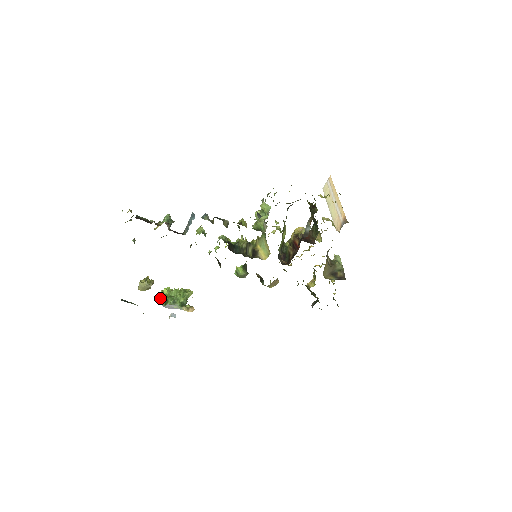
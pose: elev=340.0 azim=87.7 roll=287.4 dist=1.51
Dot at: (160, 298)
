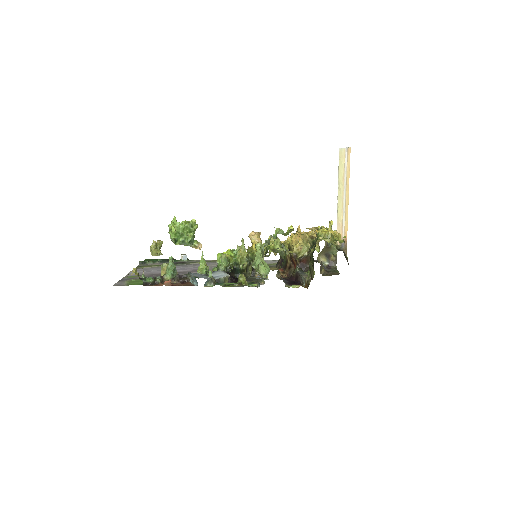
Dot at: occluded
